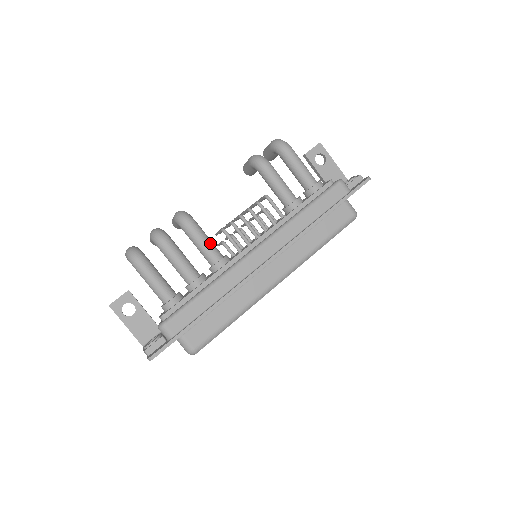
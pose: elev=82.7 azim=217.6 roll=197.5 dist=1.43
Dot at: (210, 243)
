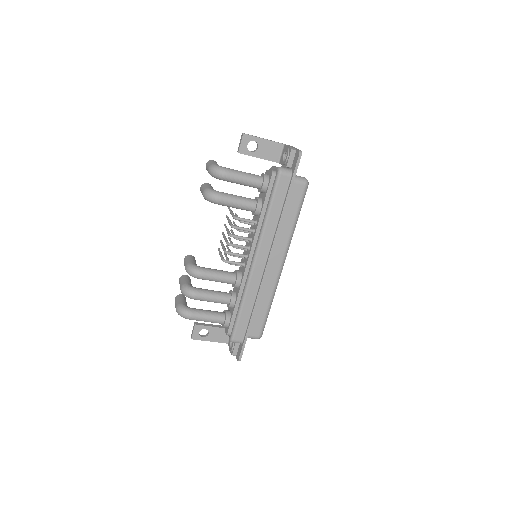
Dot at: (222, 275)
